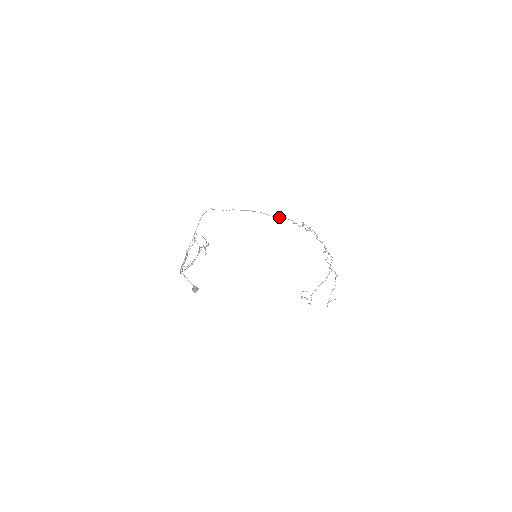
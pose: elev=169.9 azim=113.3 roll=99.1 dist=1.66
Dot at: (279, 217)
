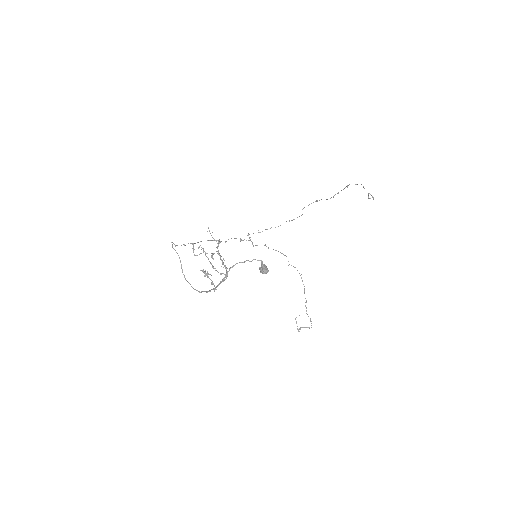
Dot at: (226, 241)
